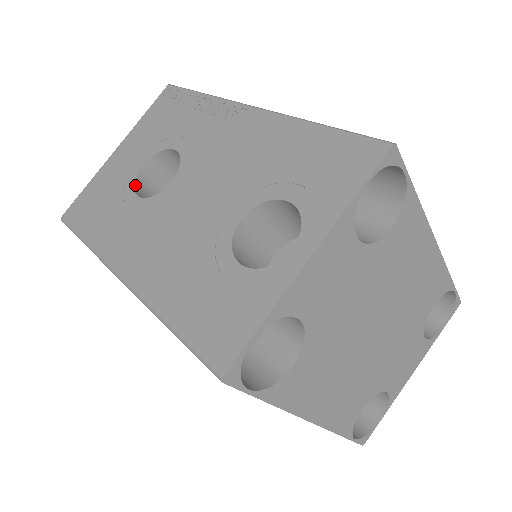
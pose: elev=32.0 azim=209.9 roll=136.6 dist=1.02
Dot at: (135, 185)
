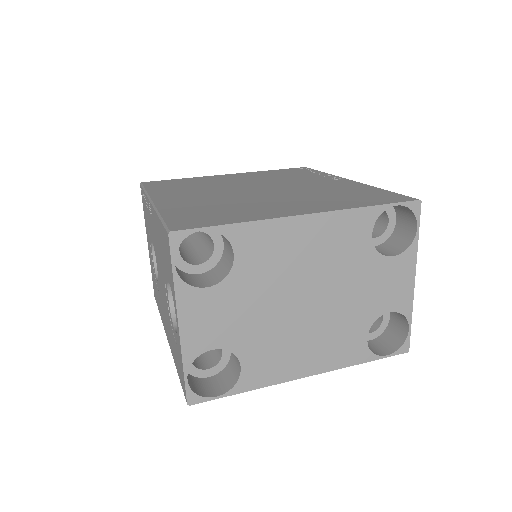
Dot at: (156, 270)
